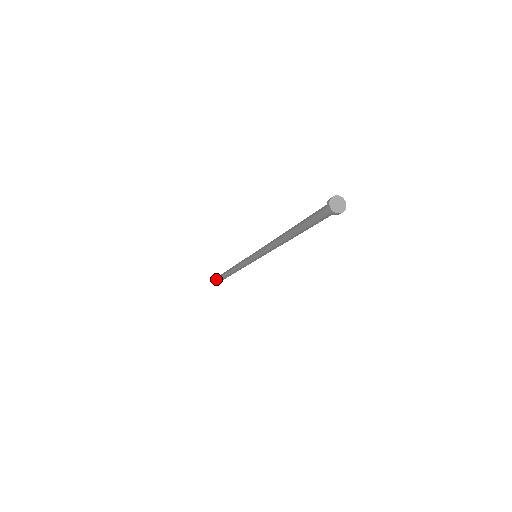
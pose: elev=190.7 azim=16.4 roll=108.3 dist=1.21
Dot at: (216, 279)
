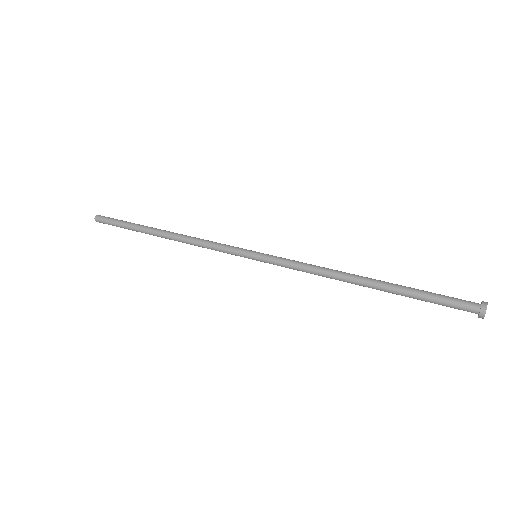
Dot at: (99, 222)
